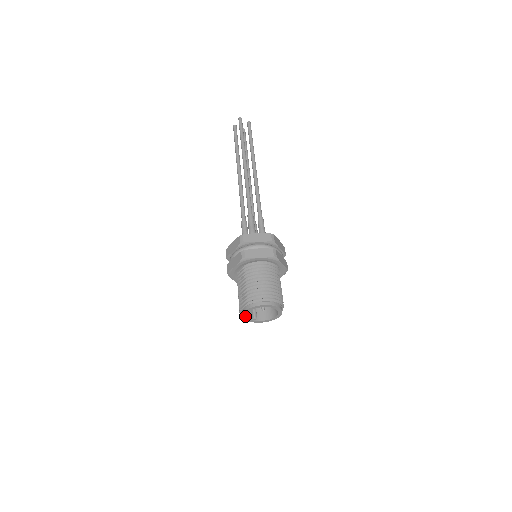
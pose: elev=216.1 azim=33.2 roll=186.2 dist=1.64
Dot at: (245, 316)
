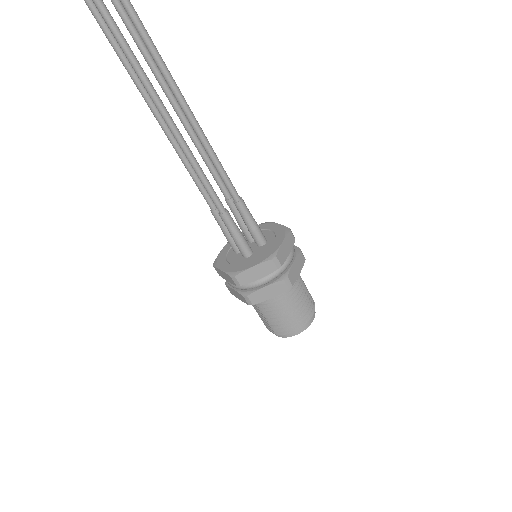
Dot at: occluded
